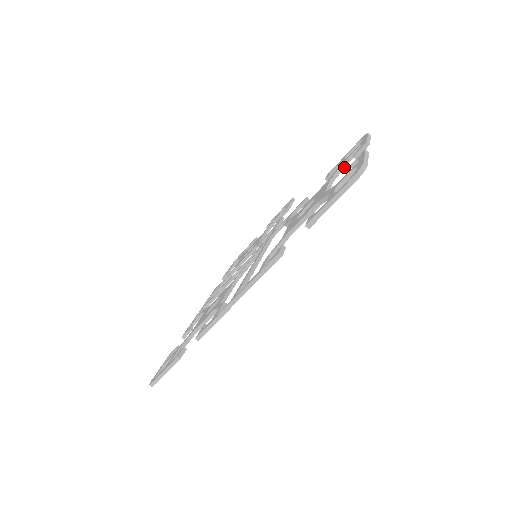
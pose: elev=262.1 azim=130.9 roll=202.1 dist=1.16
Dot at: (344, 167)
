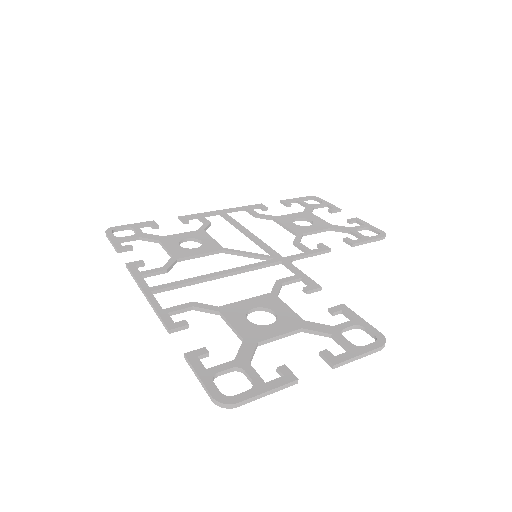
Dot at: (326, 336)
